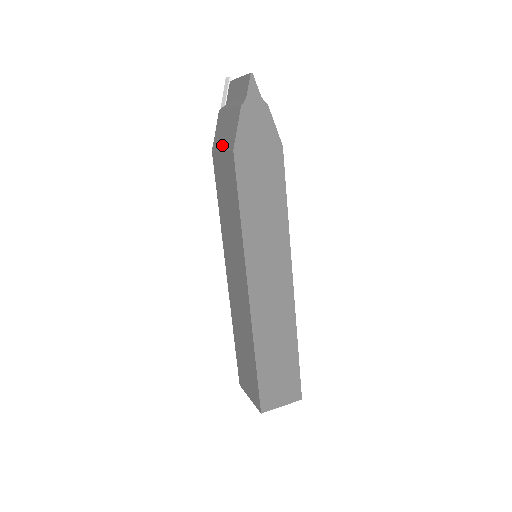
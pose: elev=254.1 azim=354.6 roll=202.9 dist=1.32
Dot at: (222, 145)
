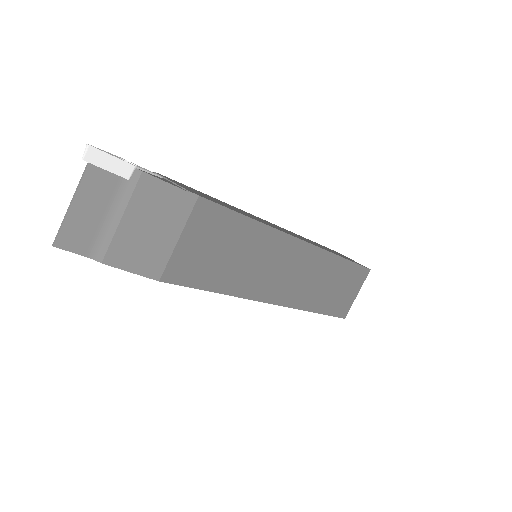
Dot at: occluded
